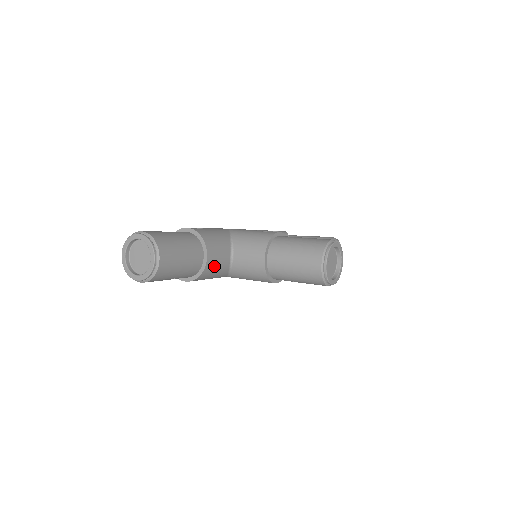
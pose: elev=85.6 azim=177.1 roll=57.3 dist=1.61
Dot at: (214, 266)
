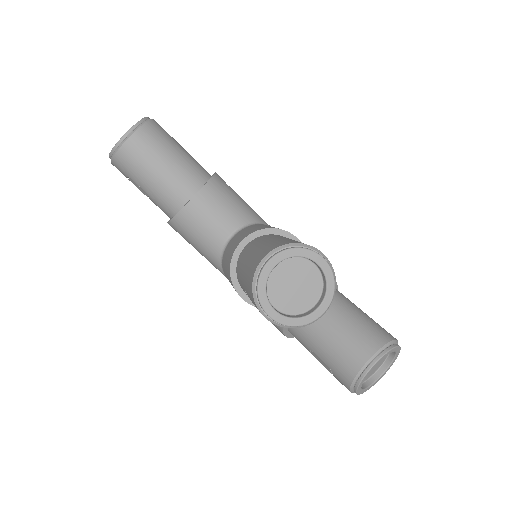
Dot at: (198, 221)
